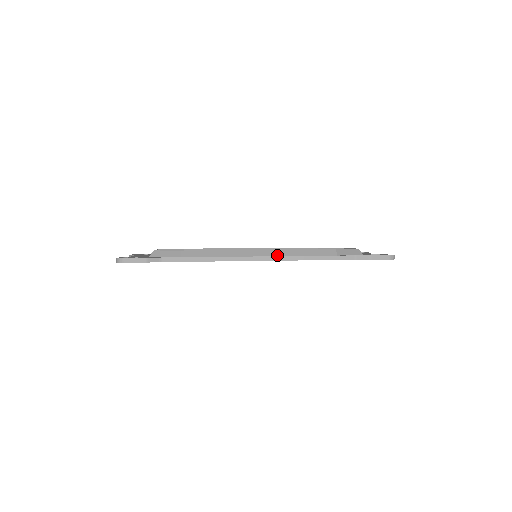
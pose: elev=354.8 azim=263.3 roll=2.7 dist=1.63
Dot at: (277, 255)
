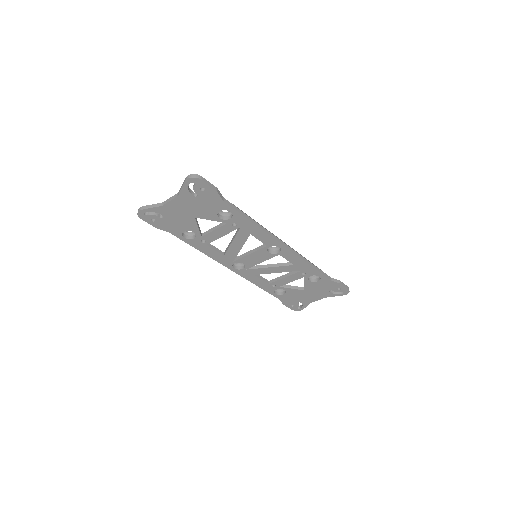
Dot at: occluded
